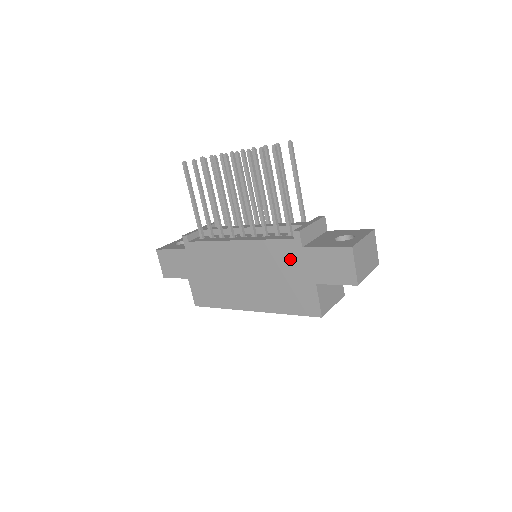
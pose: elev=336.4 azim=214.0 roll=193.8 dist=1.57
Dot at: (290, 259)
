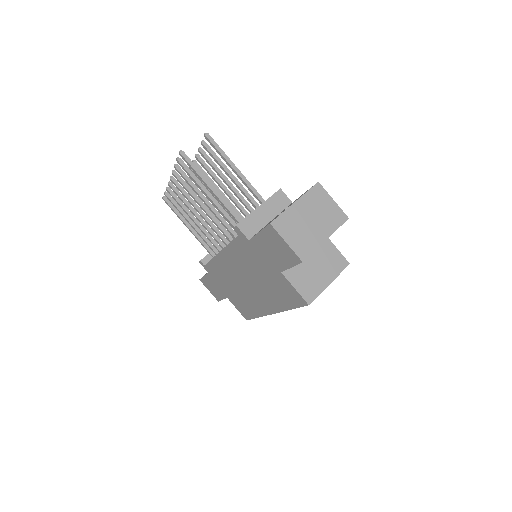
Dot at: (252, 255)
